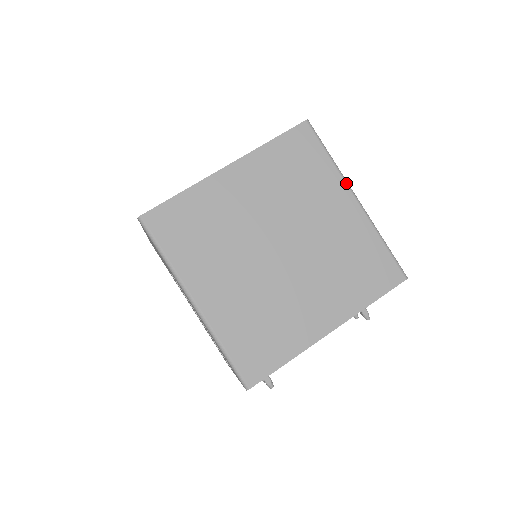
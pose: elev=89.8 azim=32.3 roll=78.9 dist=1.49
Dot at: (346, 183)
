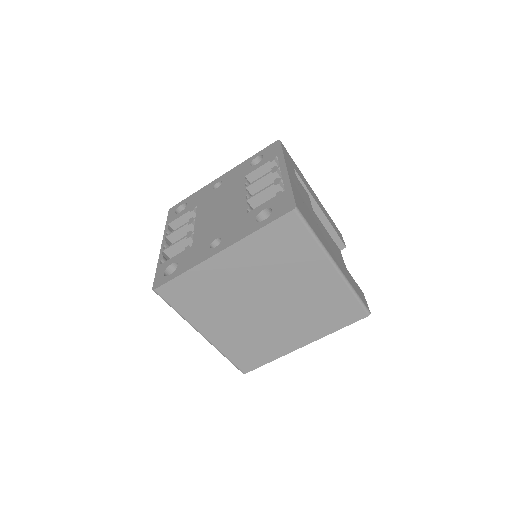
Dot at: (327, 256)
